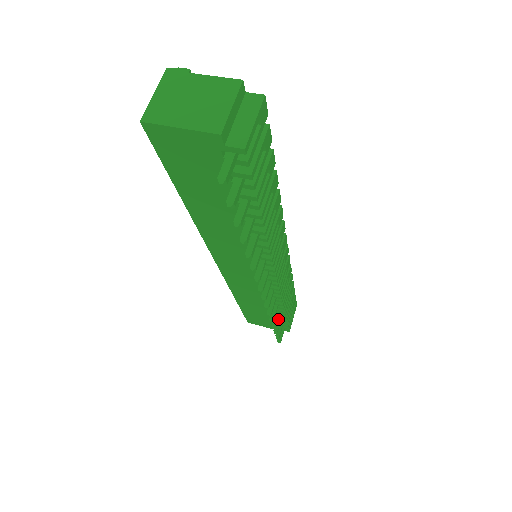
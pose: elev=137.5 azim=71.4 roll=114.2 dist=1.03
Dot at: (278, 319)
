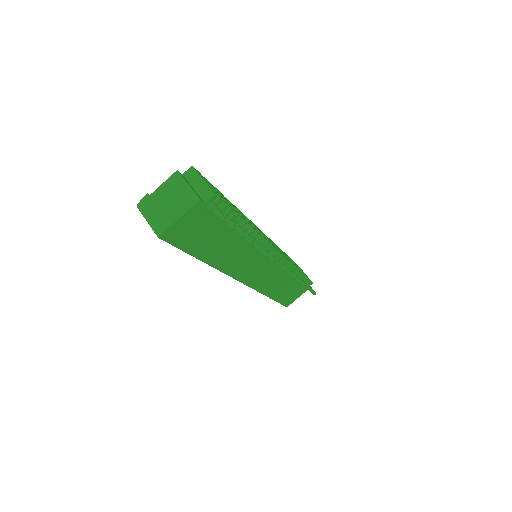
Dot at: occluded
